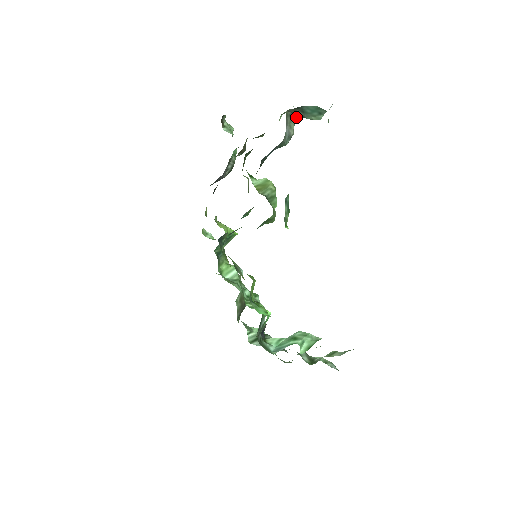
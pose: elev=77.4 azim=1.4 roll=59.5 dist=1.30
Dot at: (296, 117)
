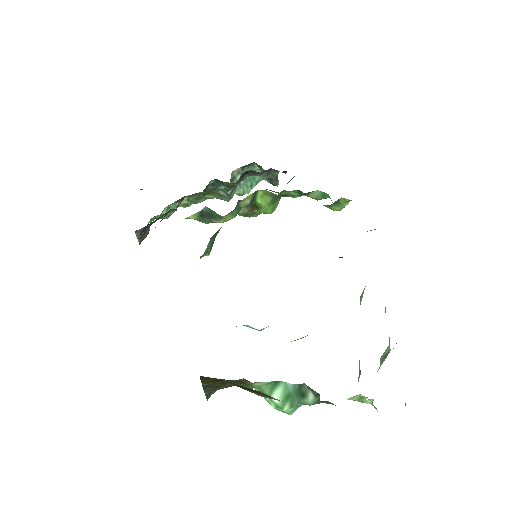
Dot at: occluded
